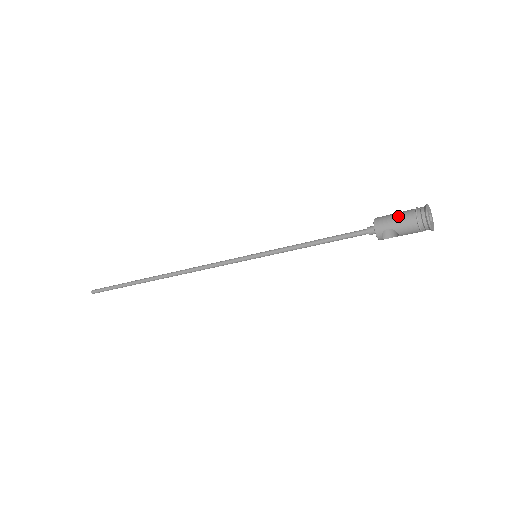
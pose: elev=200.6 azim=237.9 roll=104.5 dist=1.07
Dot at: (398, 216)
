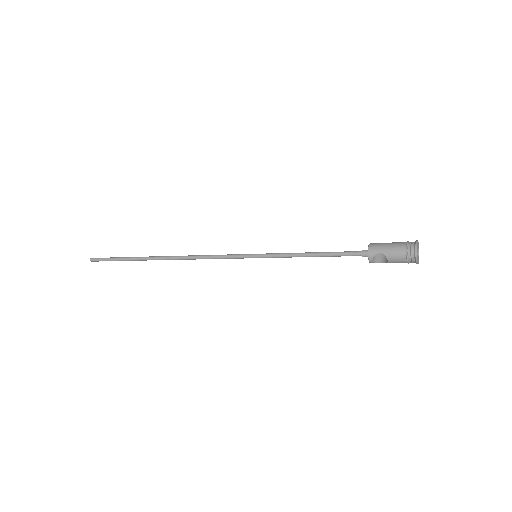
Dot at: (391, 244)
